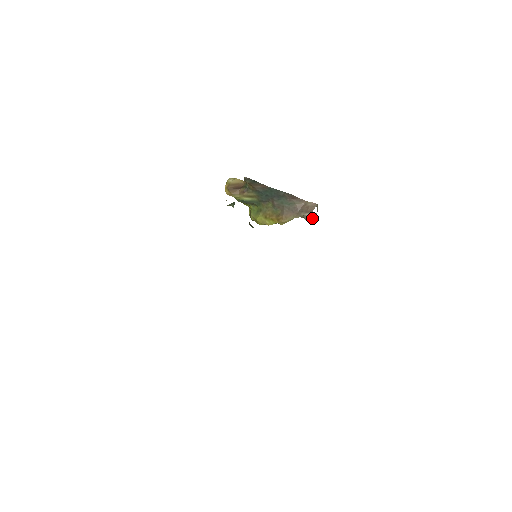
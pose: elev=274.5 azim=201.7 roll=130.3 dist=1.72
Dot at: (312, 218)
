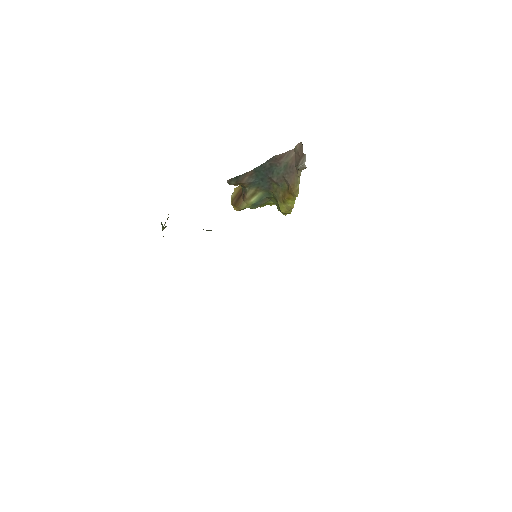
Dot at: (304, 161)
